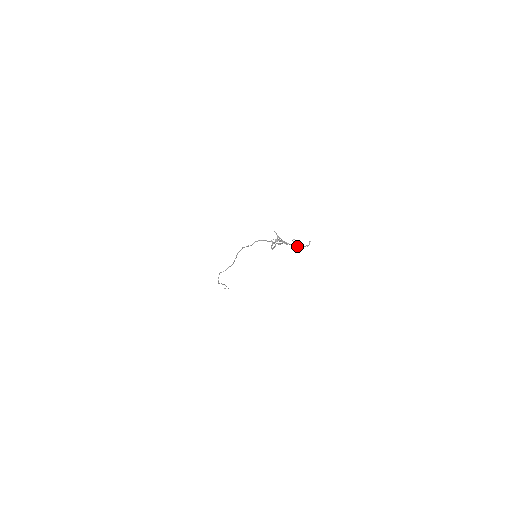
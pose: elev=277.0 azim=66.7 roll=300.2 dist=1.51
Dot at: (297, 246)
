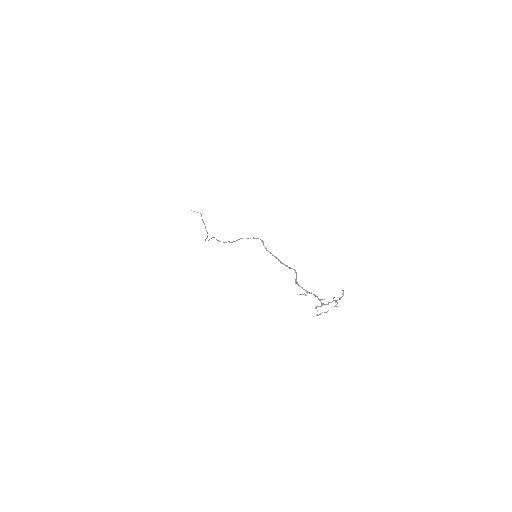
Dot at: occluded
